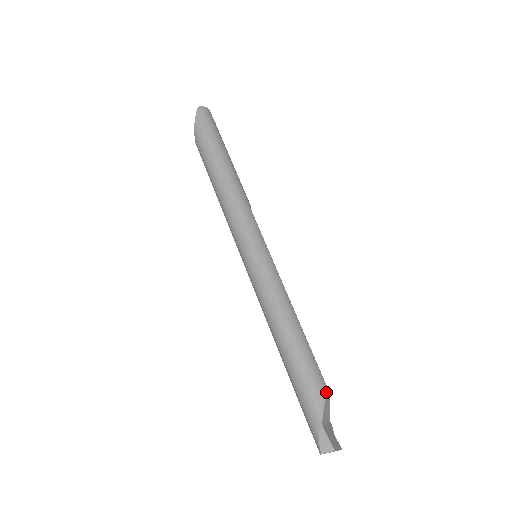
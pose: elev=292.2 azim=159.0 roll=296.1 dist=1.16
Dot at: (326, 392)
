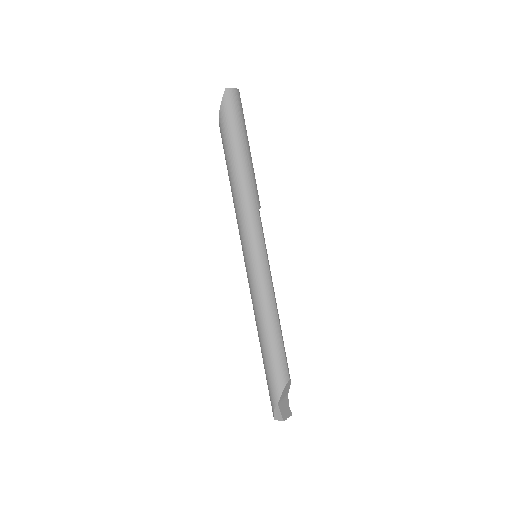
Dot at: (287, 381)
